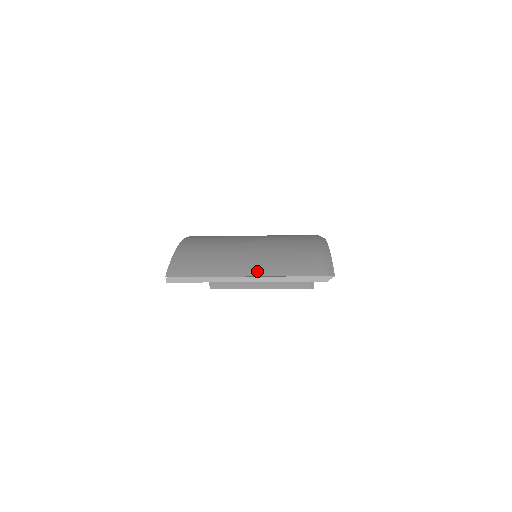
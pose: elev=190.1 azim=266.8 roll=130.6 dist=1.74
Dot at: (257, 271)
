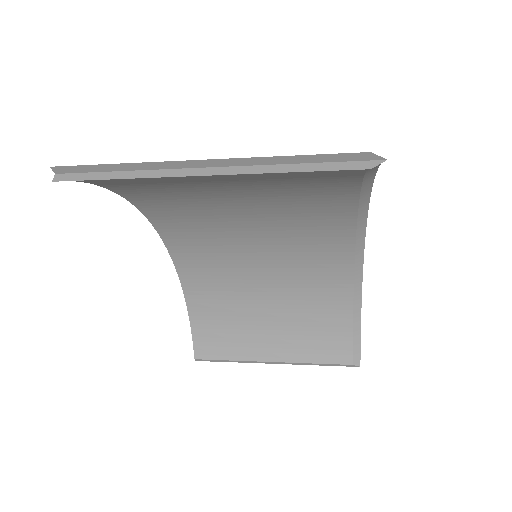
Dot at: occluded
